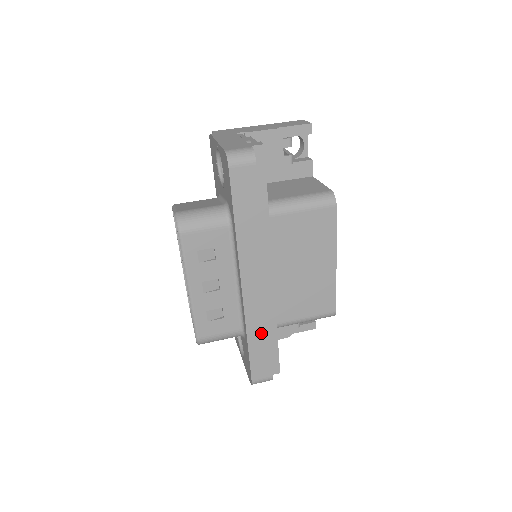
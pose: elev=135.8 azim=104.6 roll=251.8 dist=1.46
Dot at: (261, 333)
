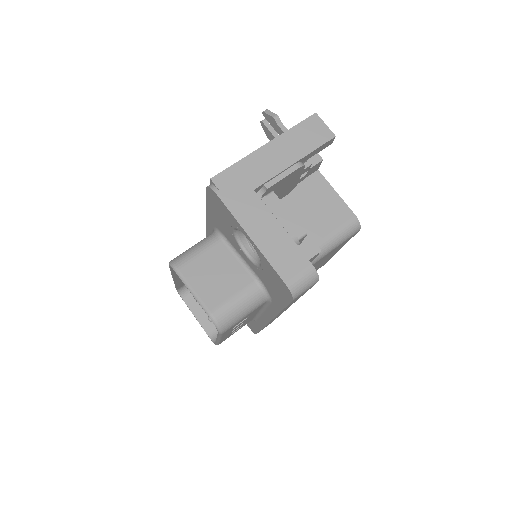
Dot at: occluded
